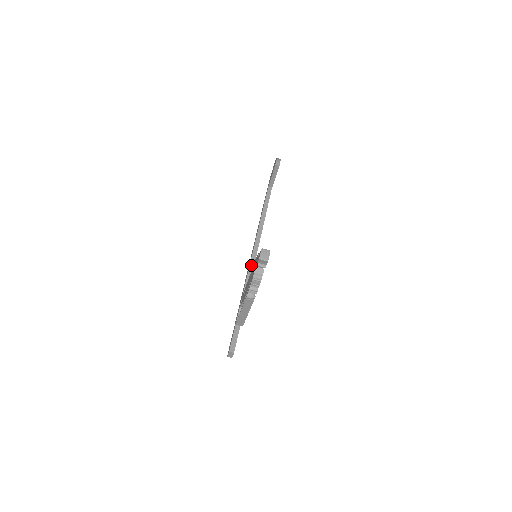
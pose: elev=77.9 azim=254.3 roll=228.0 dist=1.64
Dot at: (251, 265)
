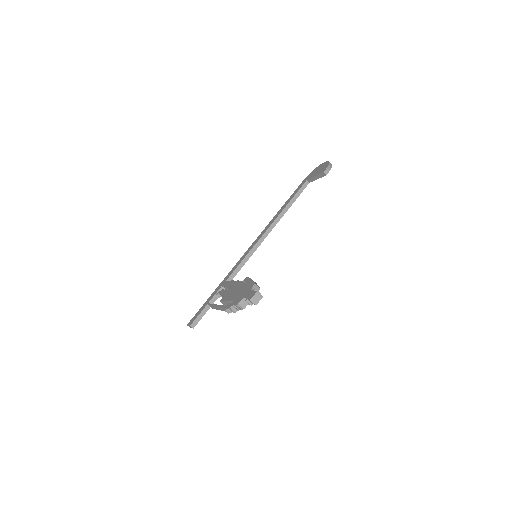
Dot at: (249, 255)
